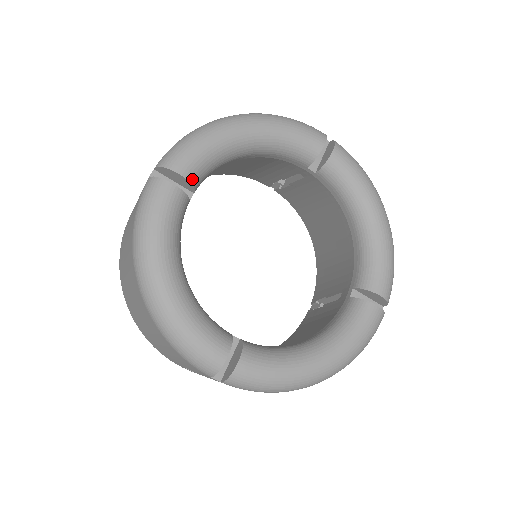
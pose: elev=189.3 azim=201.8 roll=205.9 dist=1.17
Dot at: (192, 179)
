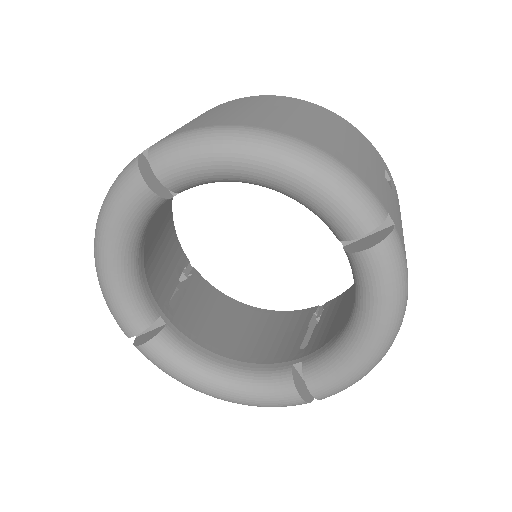
Dot at: (143, 326)
